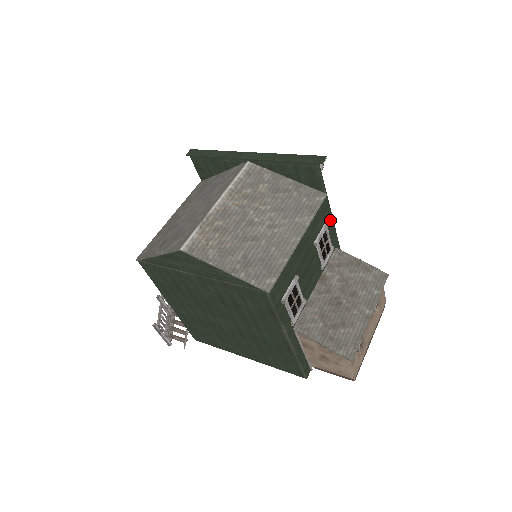
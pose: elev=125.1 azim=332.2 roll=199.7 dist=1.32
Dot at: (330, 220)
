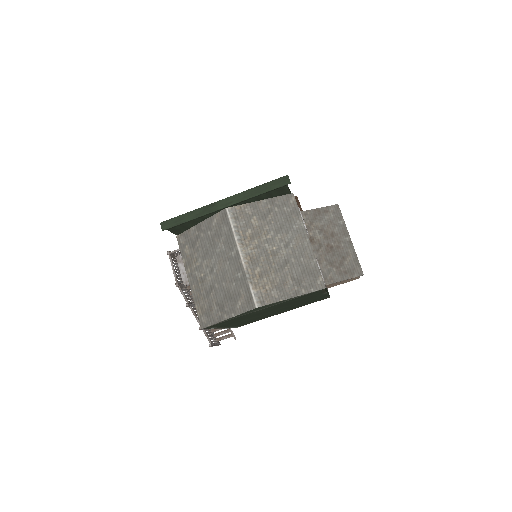
Dot at: occluded
